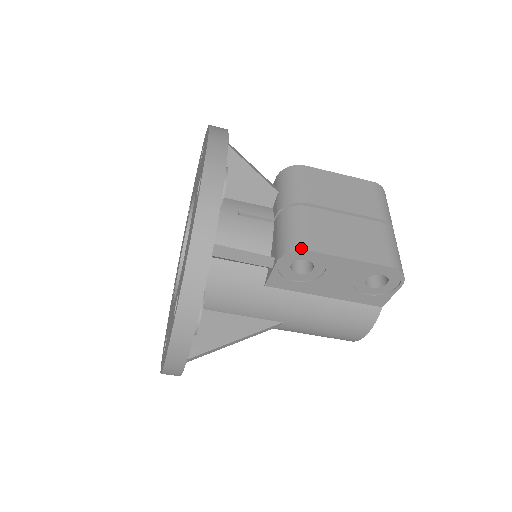
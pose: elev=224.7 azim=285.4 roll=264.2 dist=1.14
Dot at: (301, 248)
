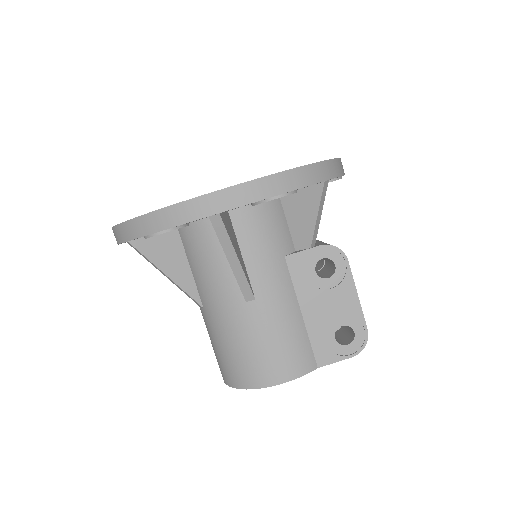
Dot at: (344, 253)
